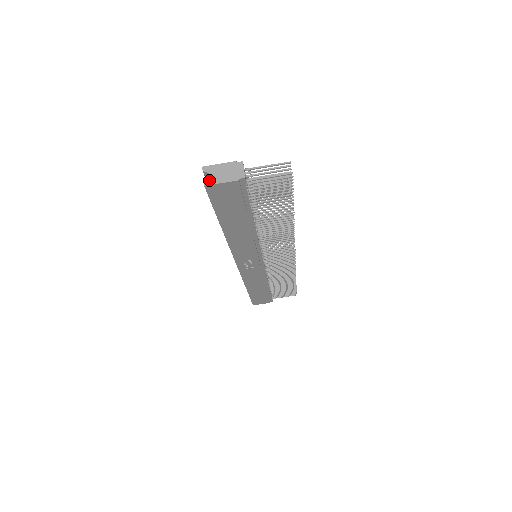
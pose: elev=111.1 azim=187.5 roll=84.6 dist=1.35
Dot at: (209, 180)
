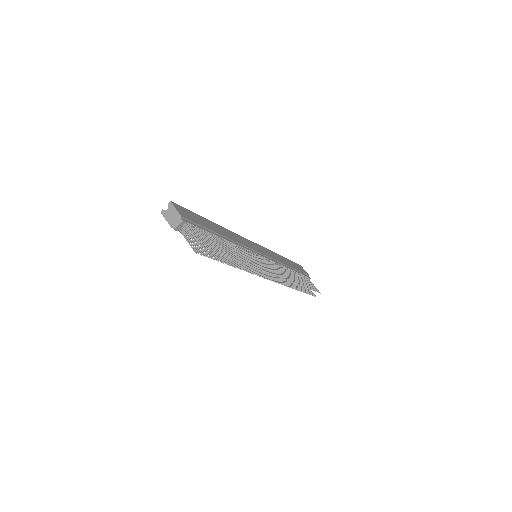
Dot at: (164, 211)
